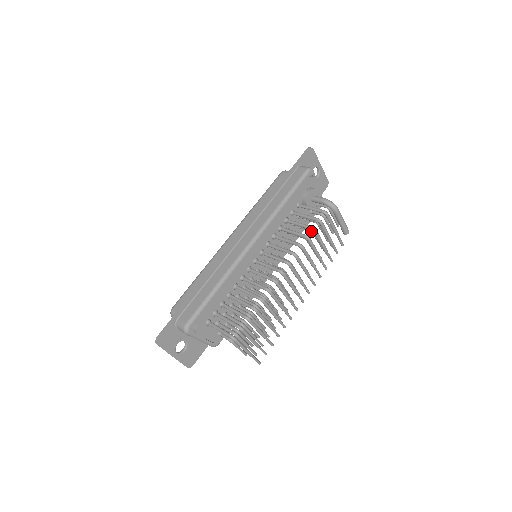
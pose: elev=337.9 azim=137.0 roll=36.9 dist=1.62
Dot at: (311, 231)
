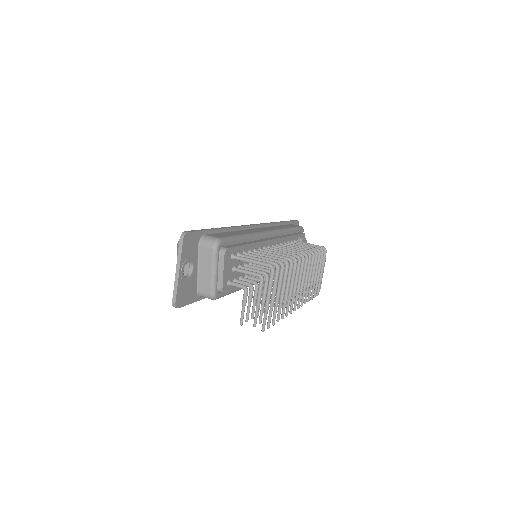
Dot at: occluded
